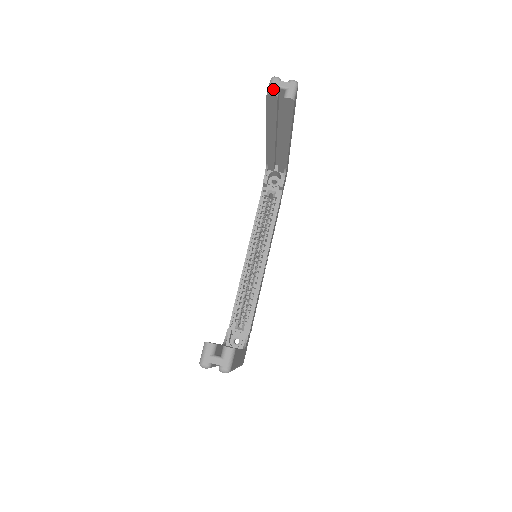
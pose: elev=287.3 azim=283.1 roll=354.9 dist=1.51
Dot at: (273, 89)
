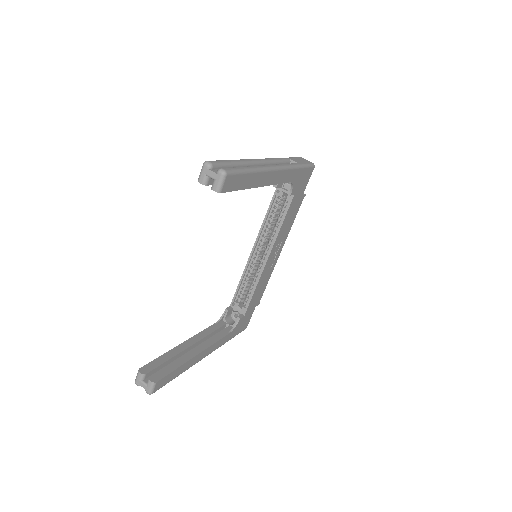
Dot at: (202, 177)
